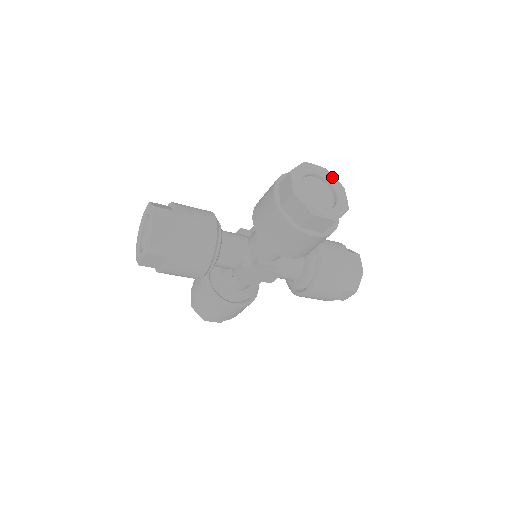
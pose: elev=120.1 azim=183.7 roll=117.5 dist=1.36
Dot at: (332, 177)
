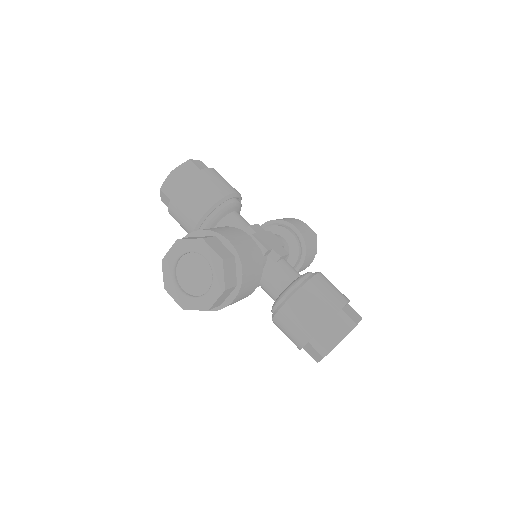
Dot at: occluded
